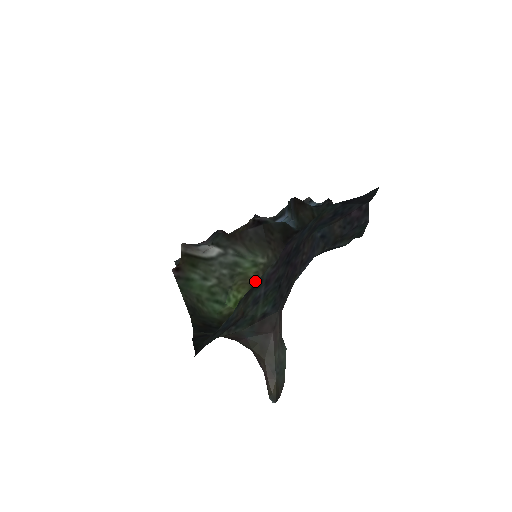
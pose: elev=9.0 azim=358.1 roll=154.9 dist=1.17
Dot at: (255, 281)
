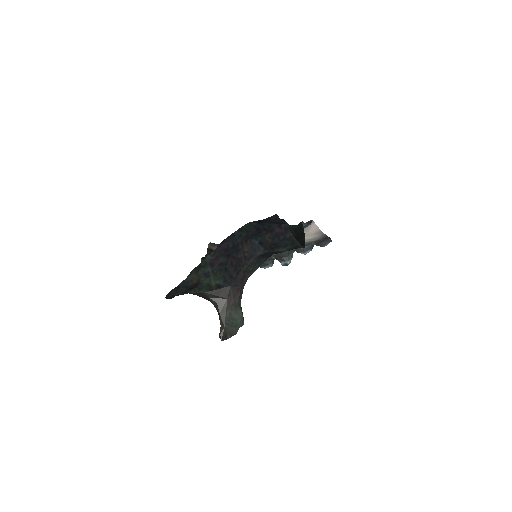
Dot at: occluded
